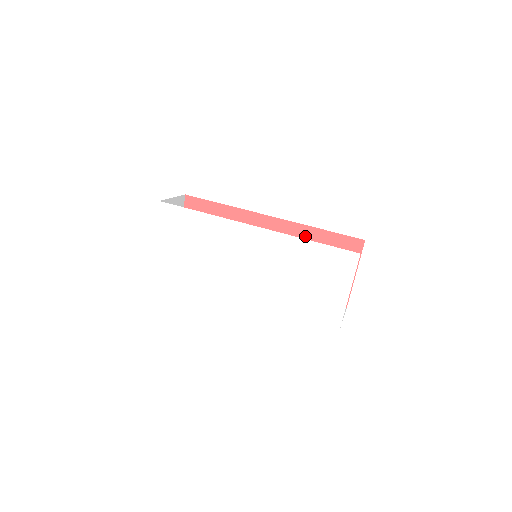
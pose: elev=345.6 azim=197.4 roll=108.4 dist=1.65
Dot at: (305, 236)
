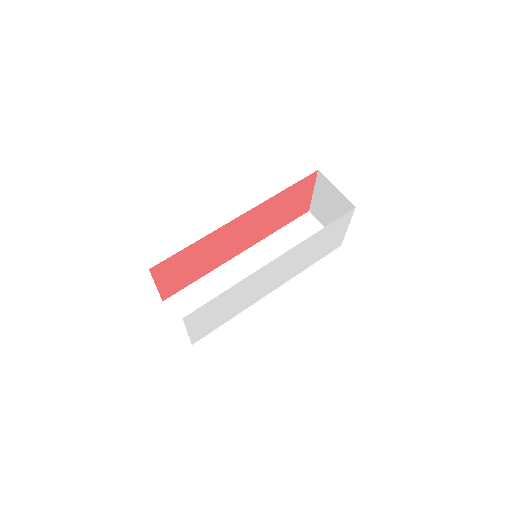
Dot at: (271, 204)
